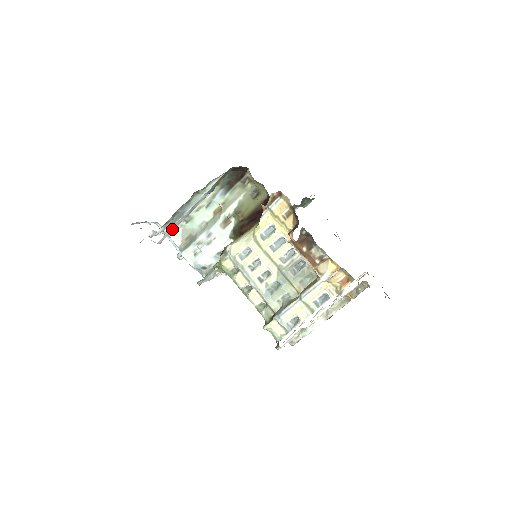
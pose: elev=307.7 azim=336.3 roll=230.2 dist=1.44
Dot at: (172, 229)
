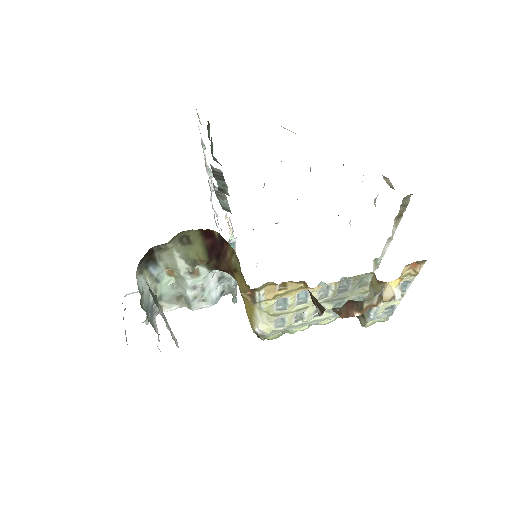
Dot at: (172, 335)
